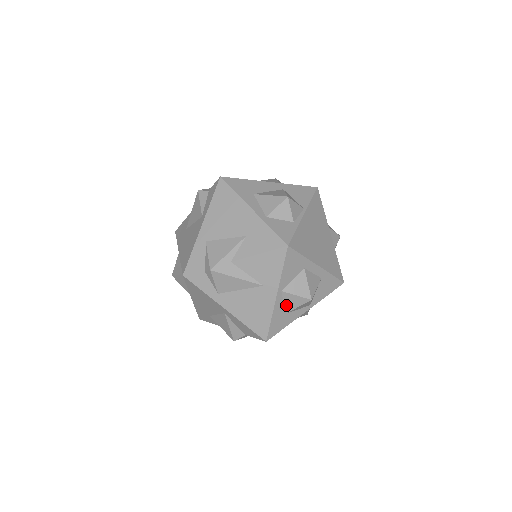
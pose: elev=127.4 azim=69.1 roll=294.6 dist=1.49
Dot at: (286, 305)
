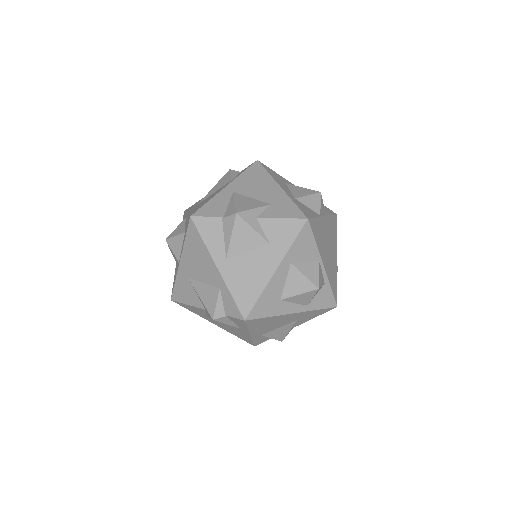
Dot at: occluded
